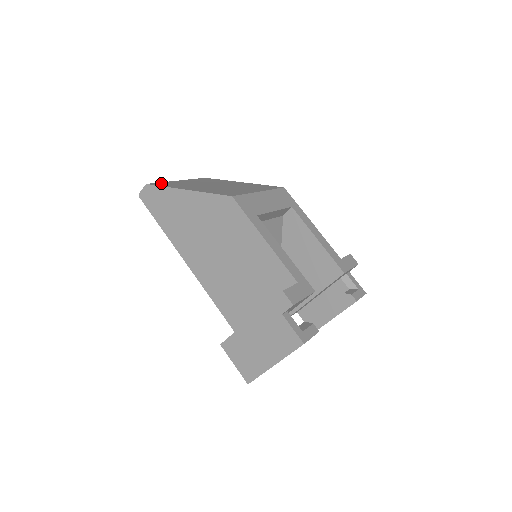
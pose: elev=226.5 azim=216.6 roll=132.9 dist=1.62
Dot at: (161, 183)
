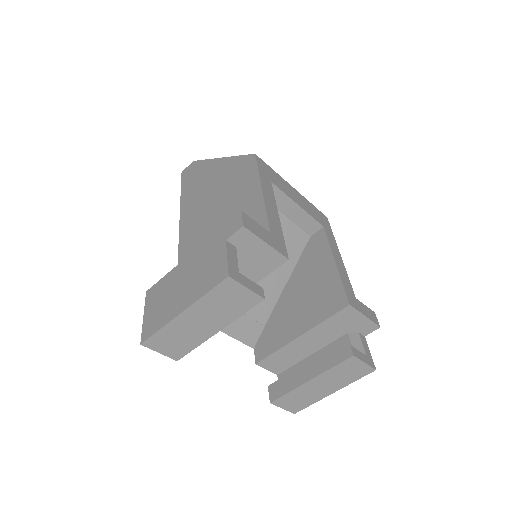
Dot at: occluded
